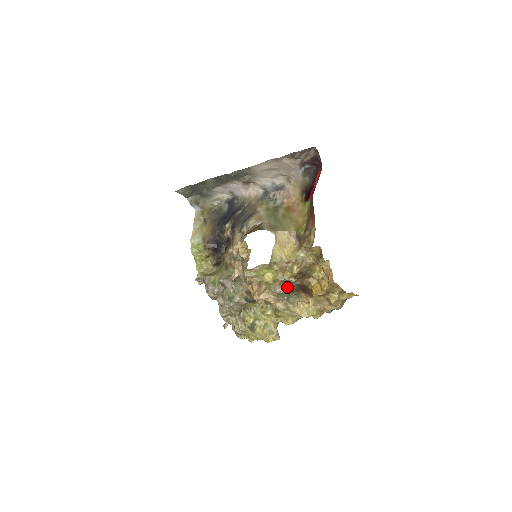
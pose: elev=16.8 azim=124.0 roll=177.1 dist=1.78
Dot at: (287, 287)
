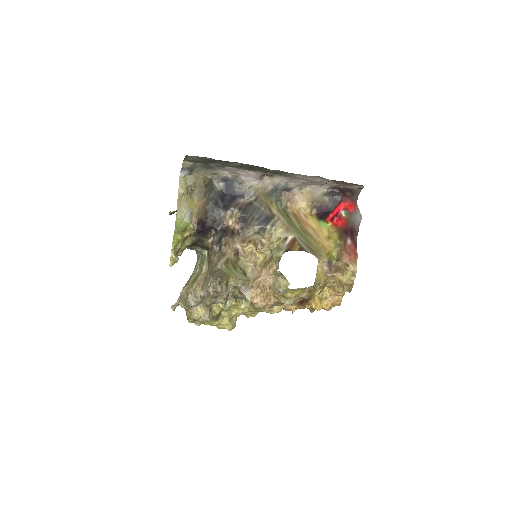
Dot at: (298, 301)
